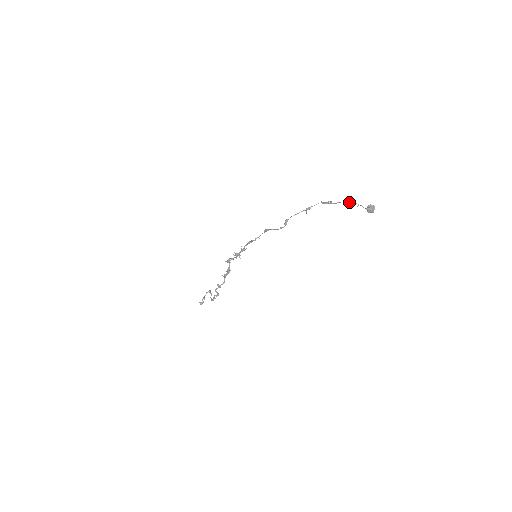
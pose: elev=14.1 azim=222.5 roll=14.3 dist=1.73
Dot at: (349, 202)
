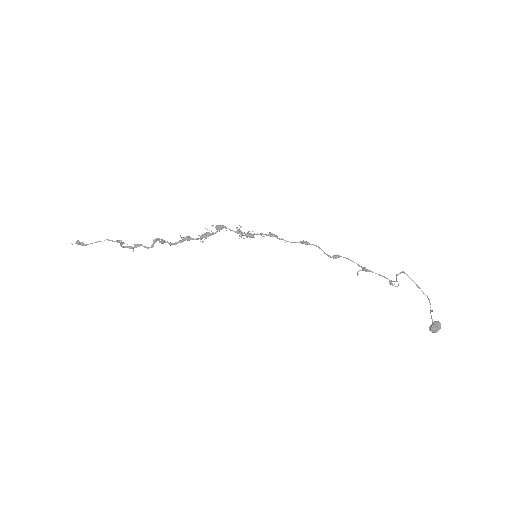
Dot at: occluded
